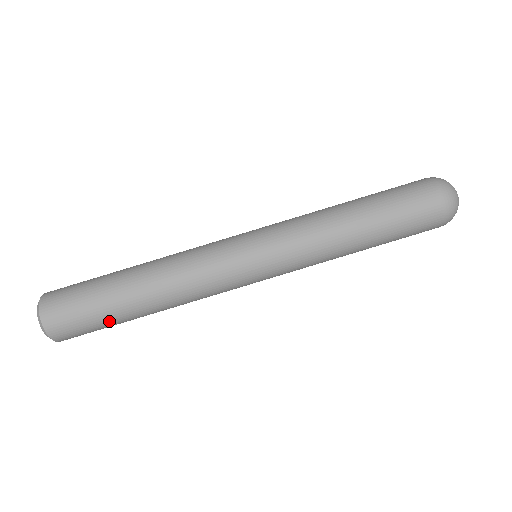
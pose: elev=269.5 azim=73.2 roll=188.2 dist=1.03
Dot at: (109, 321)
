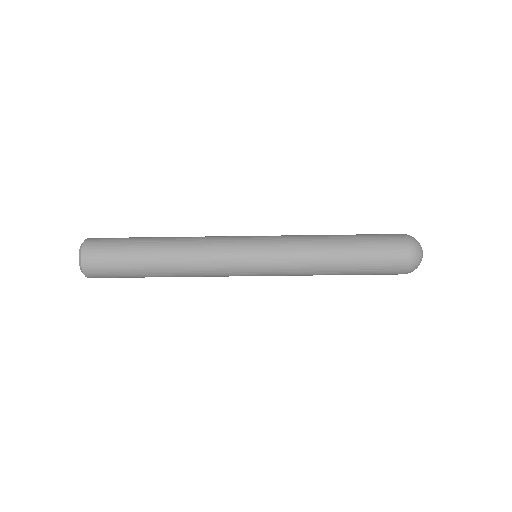
Dot at: (134, 277)
